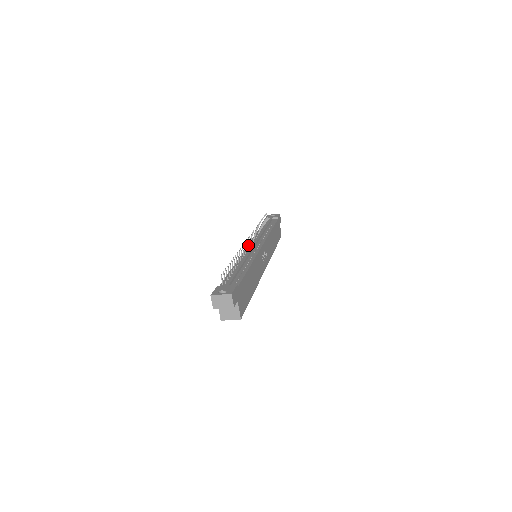
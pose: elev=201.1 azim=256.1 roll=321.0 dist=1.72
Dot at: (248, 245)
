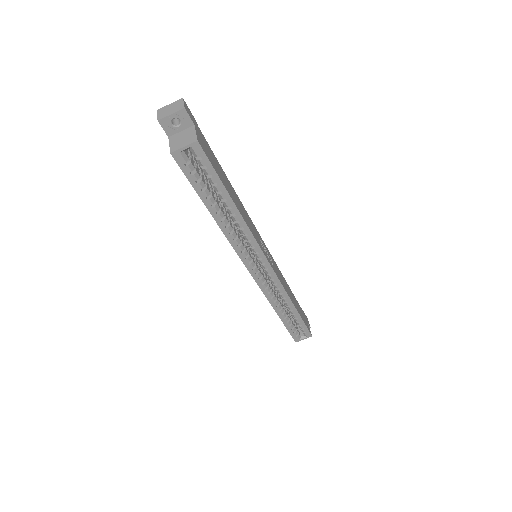
Dot at: occluded
